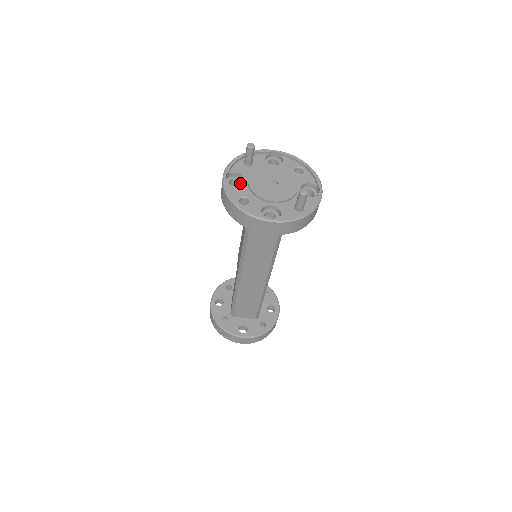
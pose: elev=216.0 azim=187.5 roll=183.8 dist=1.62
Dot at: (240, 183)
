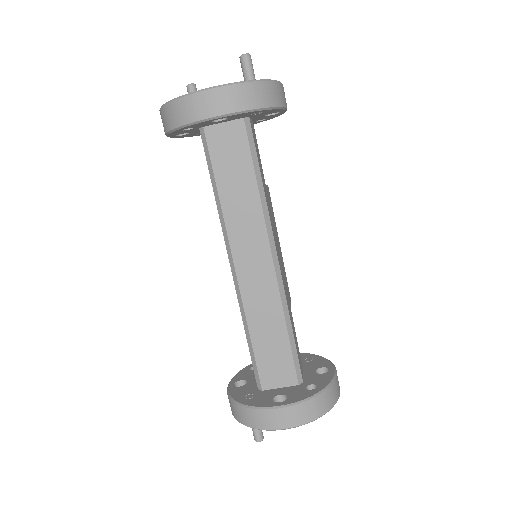
Dot at: occluded
